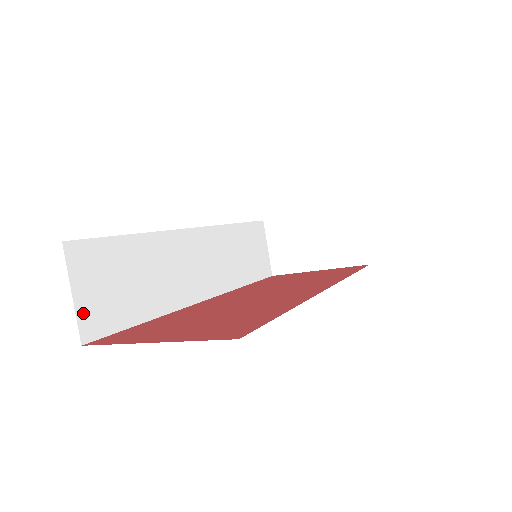
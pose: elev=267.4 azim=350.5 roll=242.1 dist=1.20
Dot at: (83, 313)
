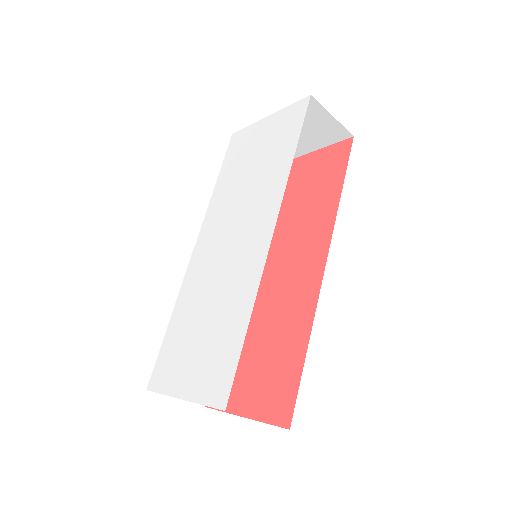
Dot at: occluded
